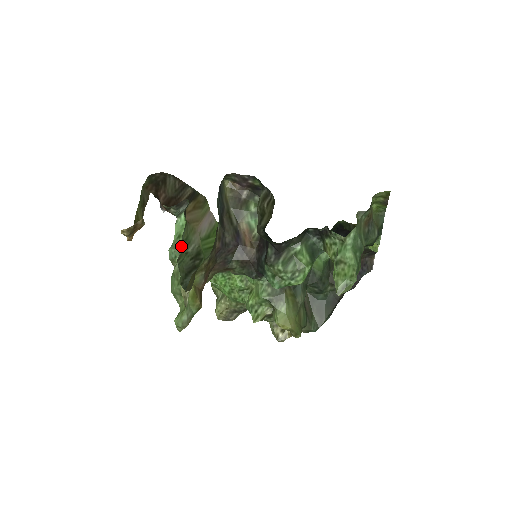
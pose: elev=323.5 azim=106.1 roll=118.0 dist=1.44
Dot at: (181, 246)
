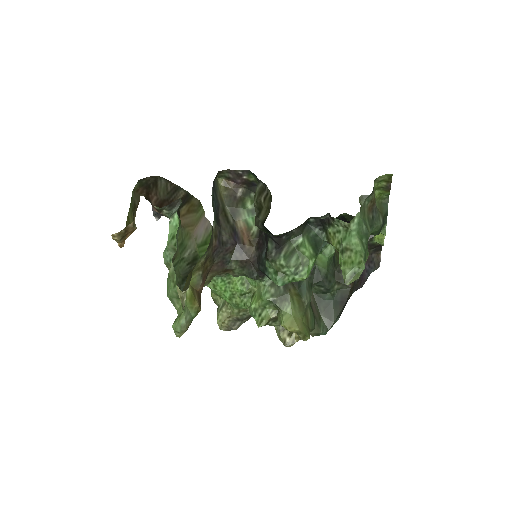
Dot at: (176, 247)
